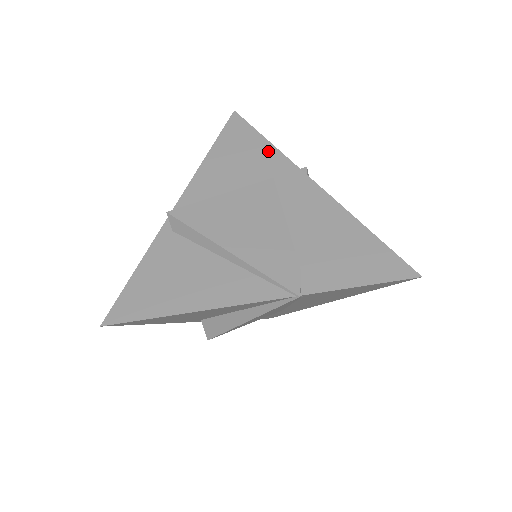
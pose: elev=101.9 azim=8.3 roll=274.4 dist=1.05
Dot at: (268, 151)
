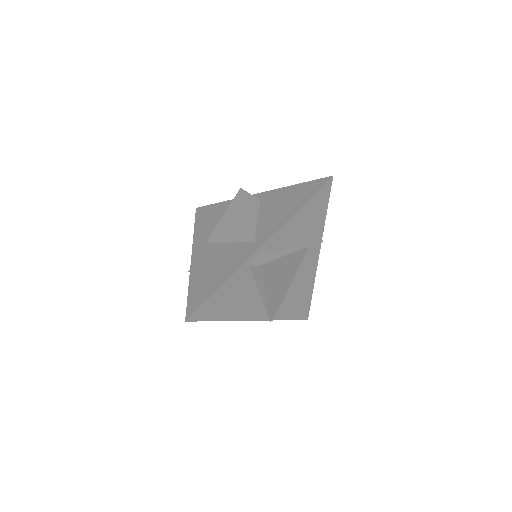
Dot at: (321, 224)
